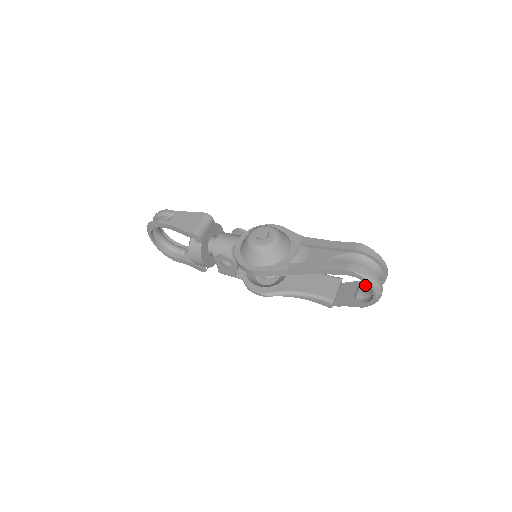
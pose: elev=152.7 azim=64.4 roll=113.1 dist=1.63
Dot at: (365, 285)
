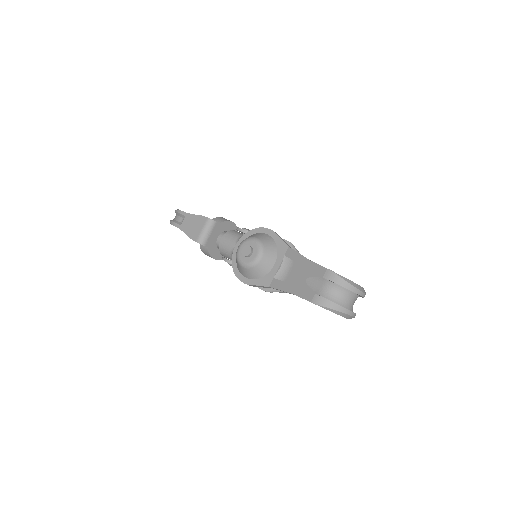
Dot at: occluded
